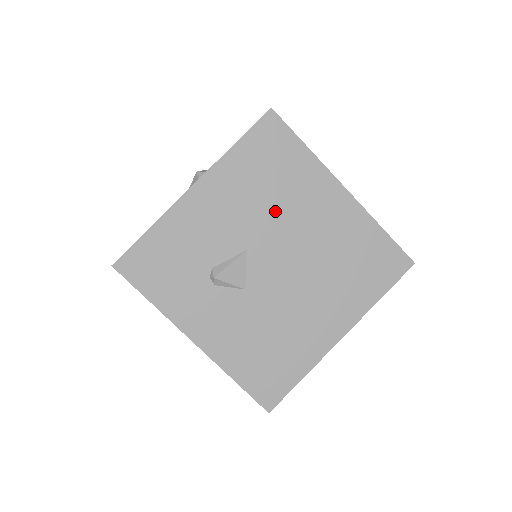
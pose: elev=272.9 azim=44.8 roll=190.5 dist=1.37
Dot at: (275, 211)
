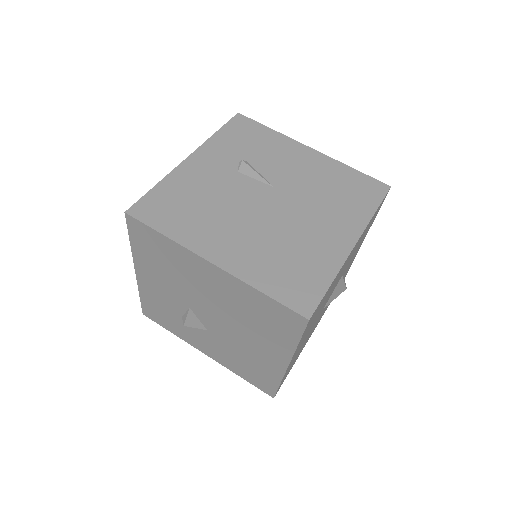
Dot at: (184, 283)
